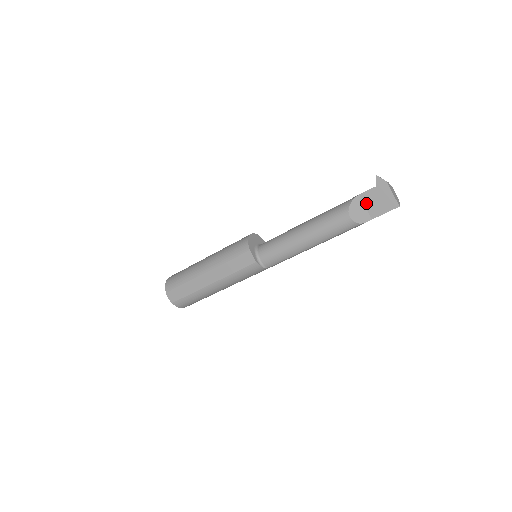
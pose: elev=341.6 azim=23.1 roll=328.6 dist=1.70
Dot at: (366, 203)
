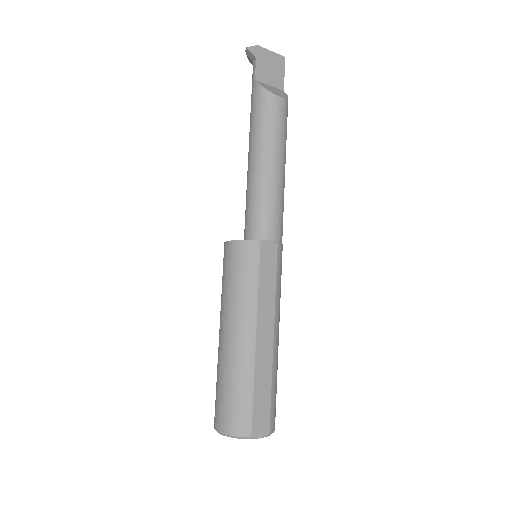
Dot at: (266, 82)
